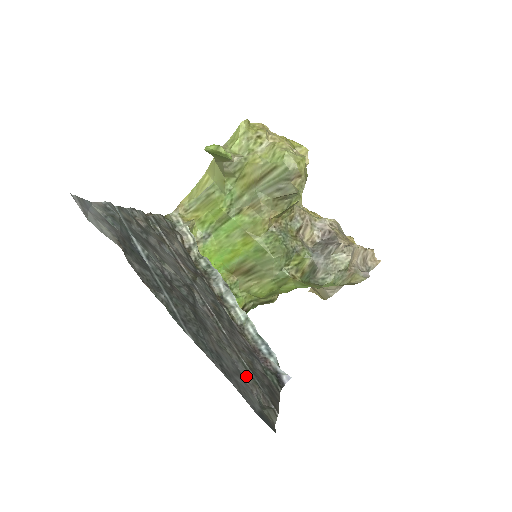
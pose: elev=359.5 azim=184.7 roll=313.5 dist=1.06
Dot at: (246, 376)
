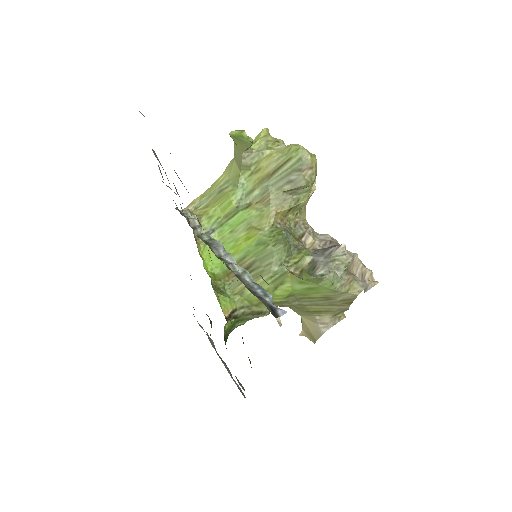
Dot at: occluded
